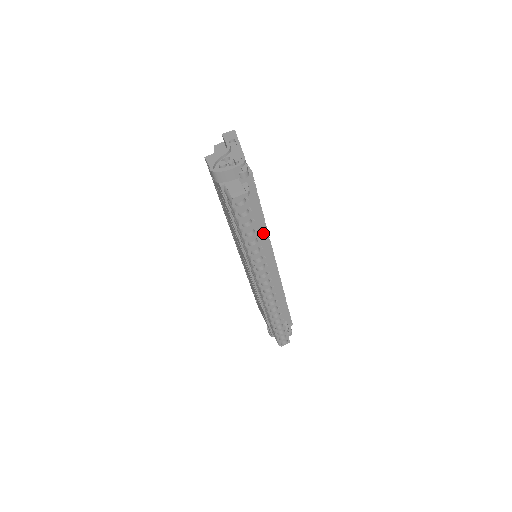
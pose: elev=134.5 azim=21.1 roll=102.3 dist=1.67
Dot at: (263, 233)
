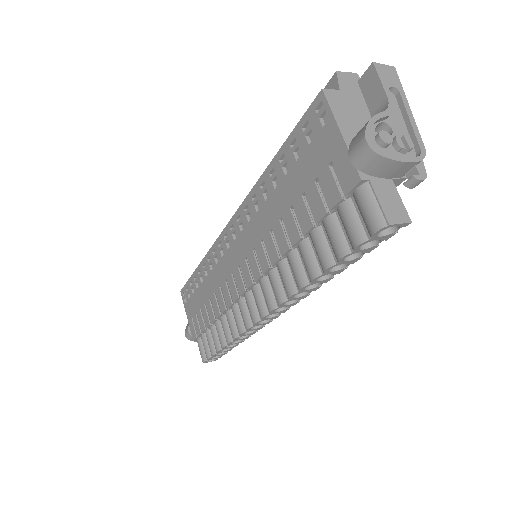
Dot at: occluded
